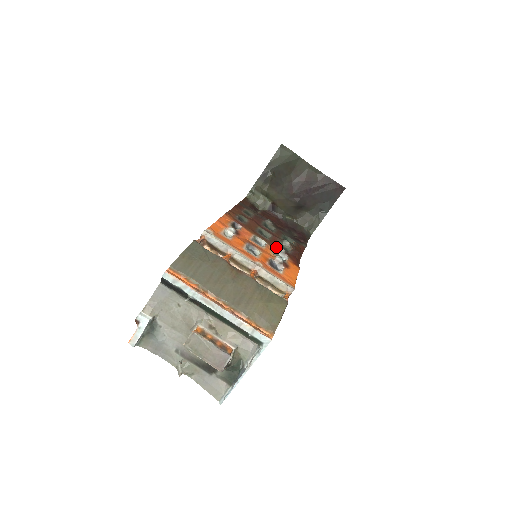
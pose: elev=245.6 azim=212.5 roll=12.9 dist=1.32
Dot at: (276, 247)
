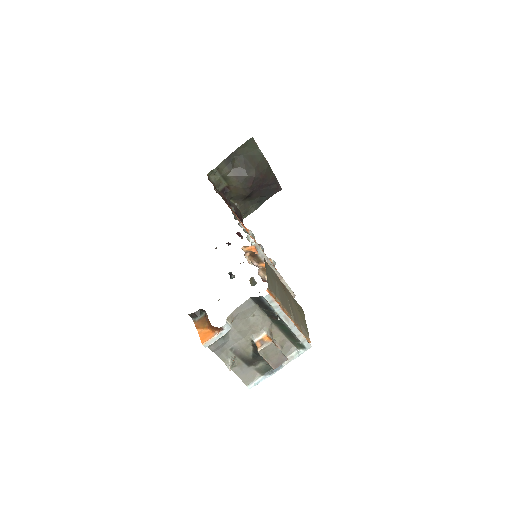
Dot at: (259, 245)
